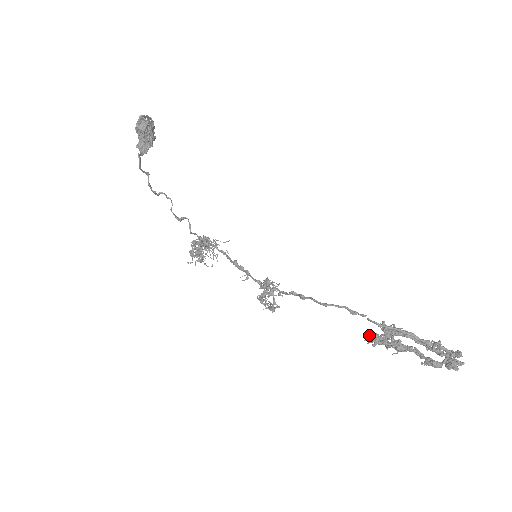
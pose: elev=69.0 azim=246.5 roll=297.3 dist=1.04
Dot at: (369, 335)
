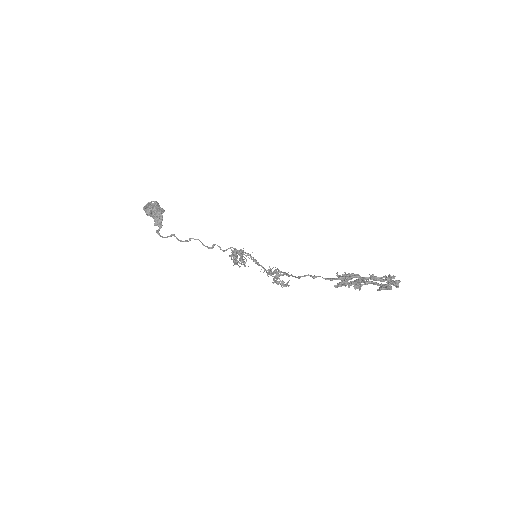
Dot at: (335, 285)
